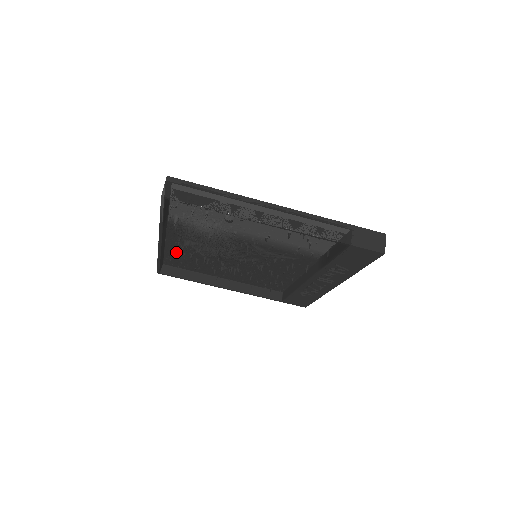
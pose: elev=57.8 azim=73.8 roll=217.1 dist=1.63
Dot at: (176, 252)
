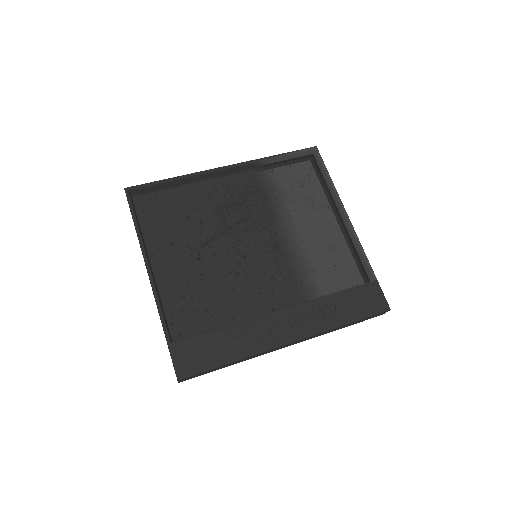
Dot at: (186, 197)
